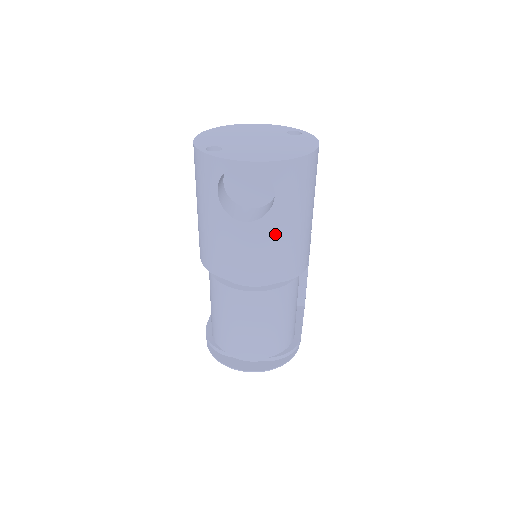
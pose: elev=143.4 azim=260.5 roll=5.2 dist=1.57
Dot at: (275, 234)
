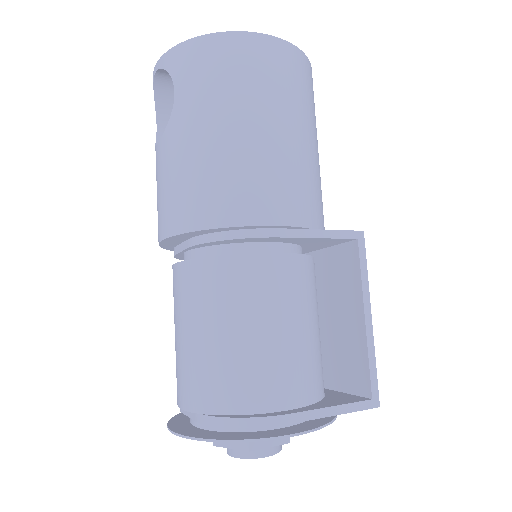
Dot at: (179, 149)
